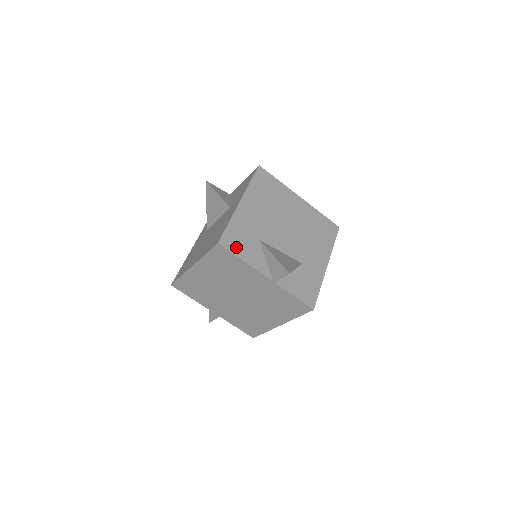
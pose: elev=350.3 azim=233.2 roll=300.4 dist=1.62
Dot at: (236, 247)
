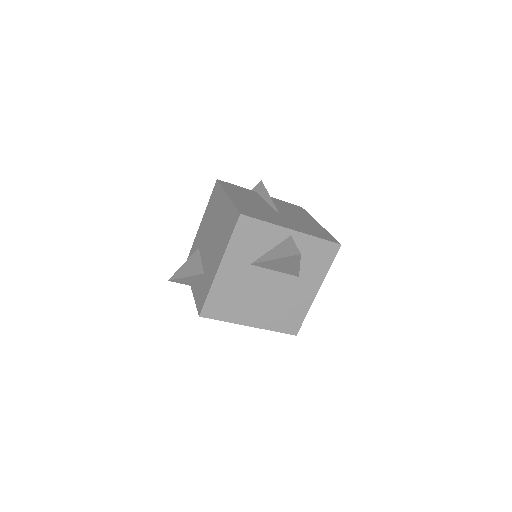
Dot at: occluded
